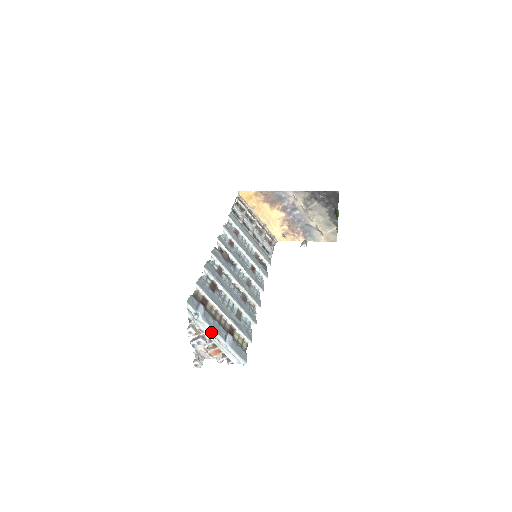
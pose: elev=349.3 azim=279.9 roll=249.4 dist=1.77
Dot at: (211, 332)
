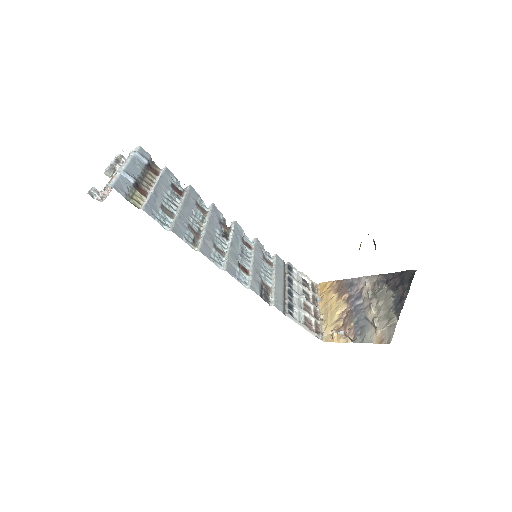
Dot at: (125, 162)
